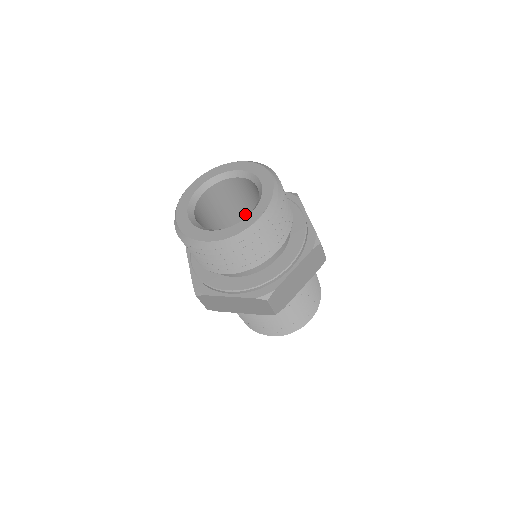
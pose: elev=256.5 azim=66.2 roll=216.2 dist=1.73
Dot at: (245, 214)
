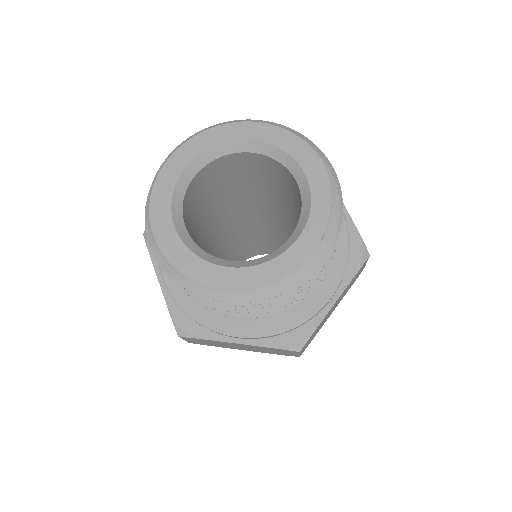
Dot at: (244, 195)
